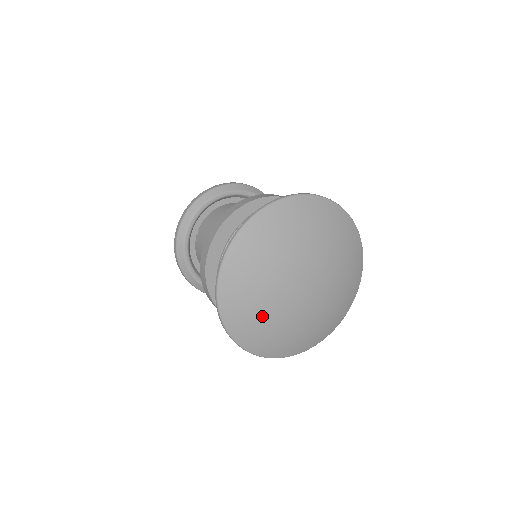
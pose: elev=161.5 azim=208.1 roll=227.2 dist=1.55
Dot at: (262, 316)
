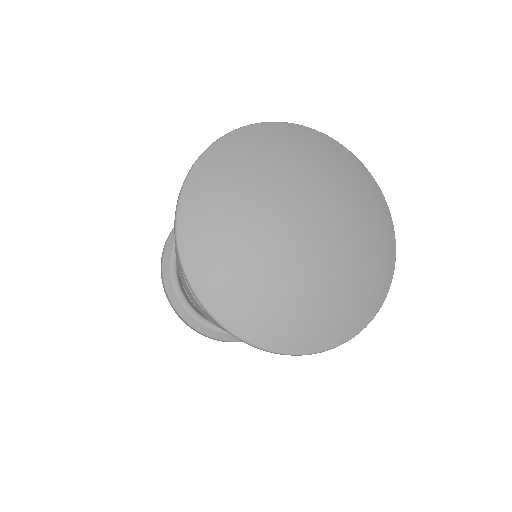
Dot at: (294, 302)
